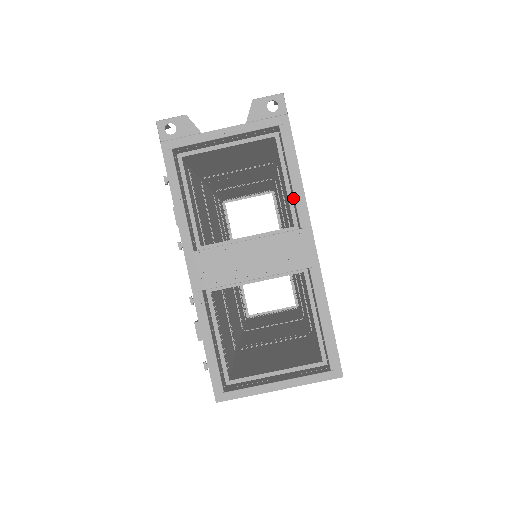
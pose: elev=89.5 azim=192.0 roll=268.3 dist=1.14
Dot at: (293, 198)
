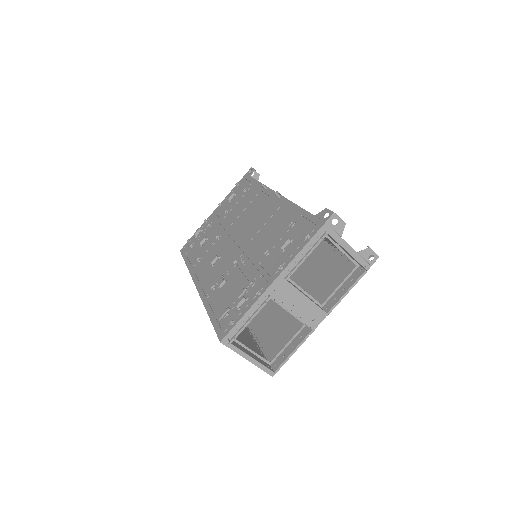
Dot at: (336, 298)
